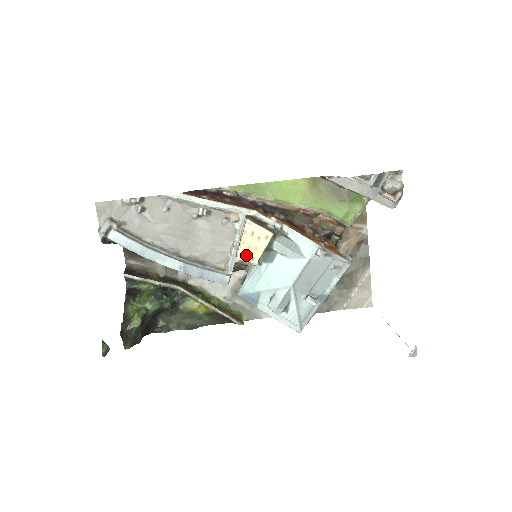
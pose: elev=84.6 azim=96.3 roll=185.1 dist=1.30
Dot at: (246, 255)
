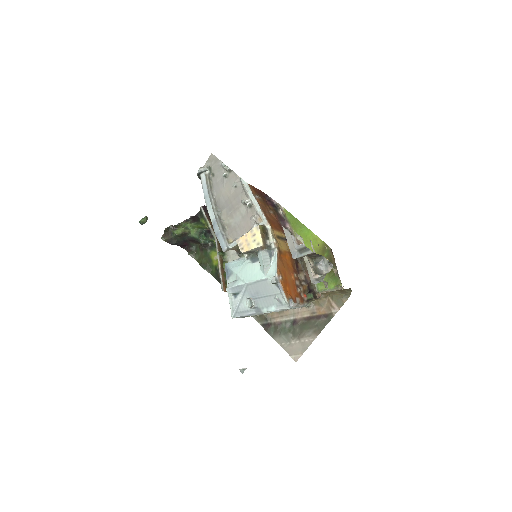
Dot at: (241, 243)
